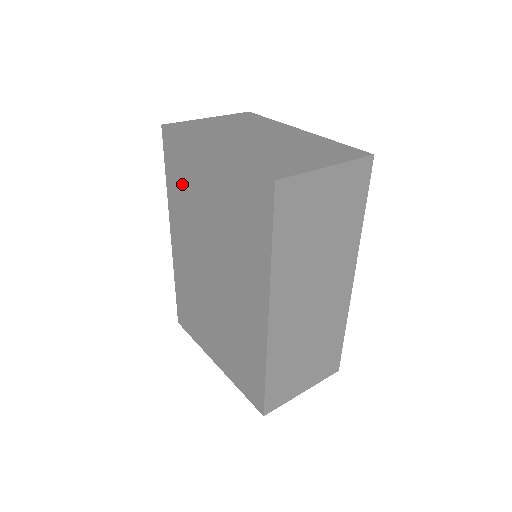
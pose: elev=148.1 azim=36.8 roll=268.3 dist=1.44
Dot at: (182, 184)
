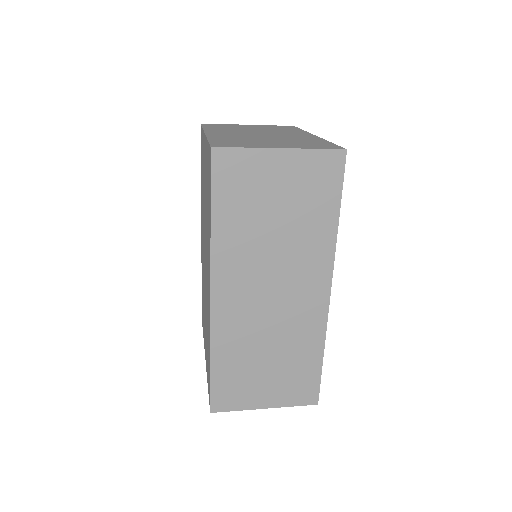
Dot at: (202, 175)
